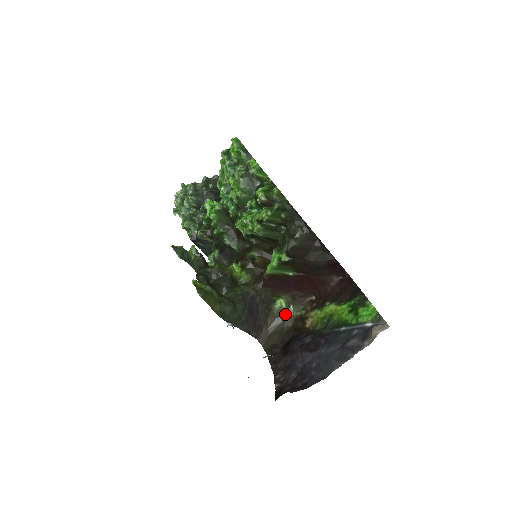
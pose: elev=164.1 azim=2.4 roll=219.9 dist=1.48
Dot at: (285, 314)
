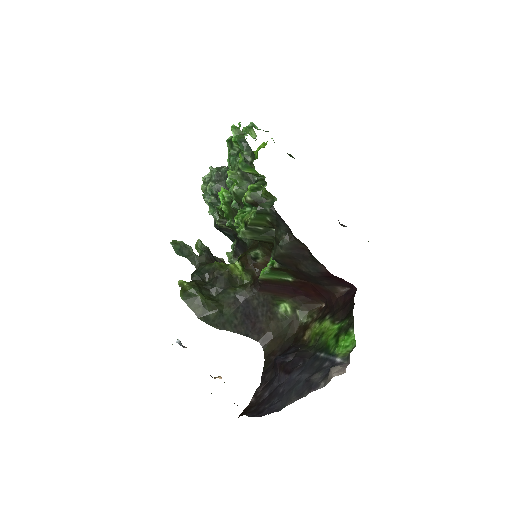
Dot at: (290, 319)
